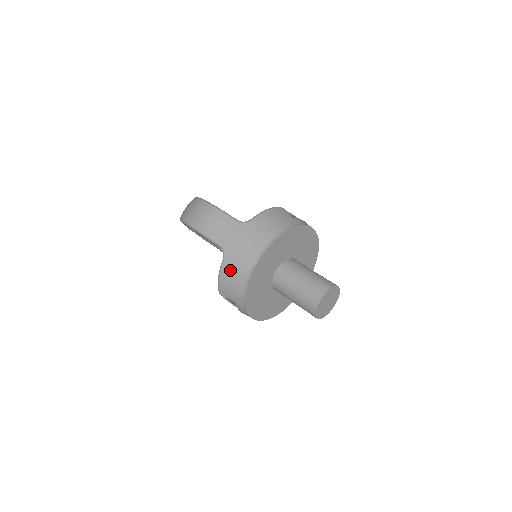
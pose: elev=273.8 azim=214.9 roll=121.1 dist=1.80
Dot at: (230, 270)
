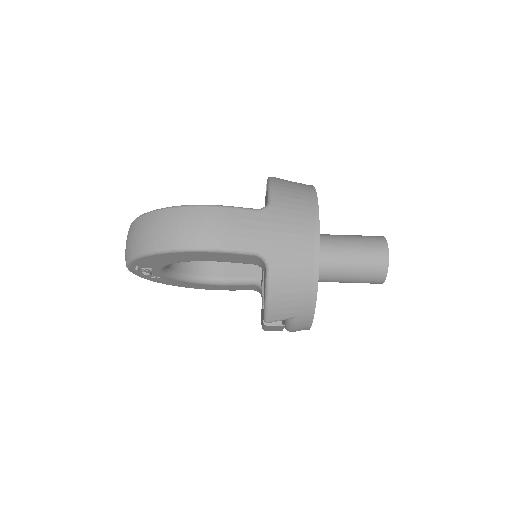
Dot at: (286, 278)
